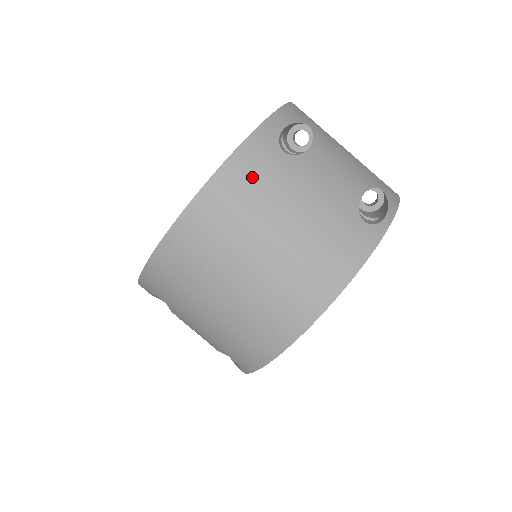
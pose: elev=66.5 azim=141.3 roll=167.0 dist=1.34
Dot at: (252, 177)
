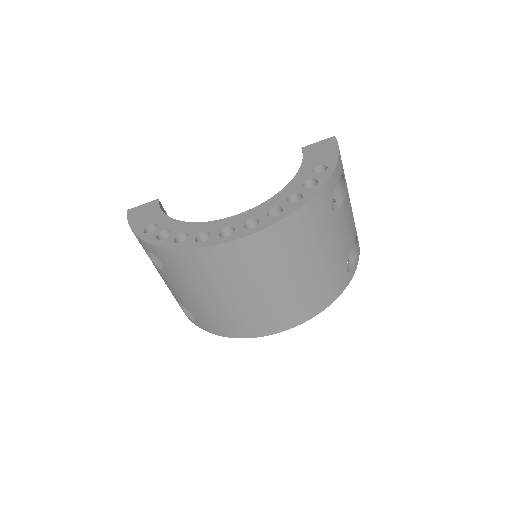
Dot at: (308, 226)
